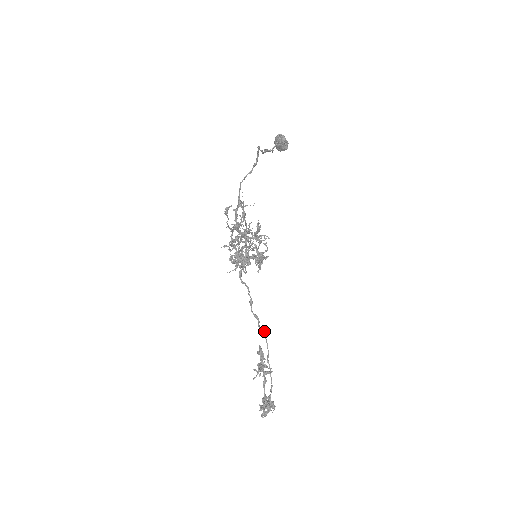
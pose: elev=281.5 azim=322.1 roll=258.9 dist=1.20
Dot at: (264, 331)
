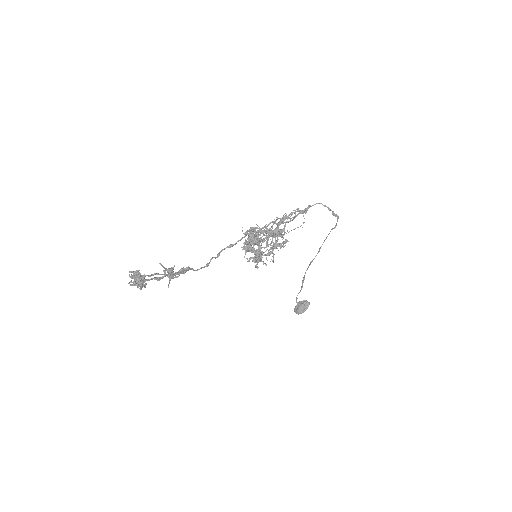
Dot at: occluded
